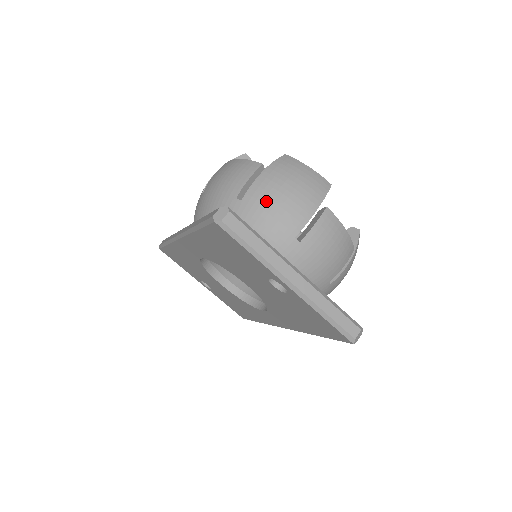
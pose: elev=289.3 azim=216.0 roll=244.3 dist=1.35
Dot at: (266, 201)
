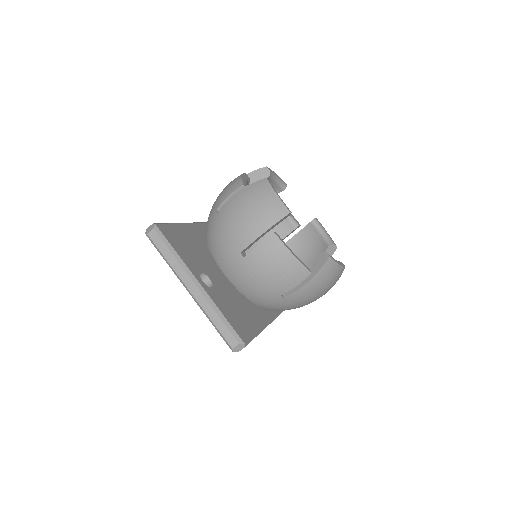
Dot at: (228, 218)
